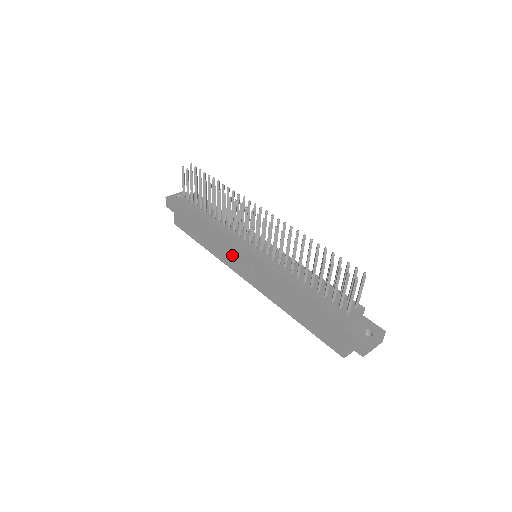
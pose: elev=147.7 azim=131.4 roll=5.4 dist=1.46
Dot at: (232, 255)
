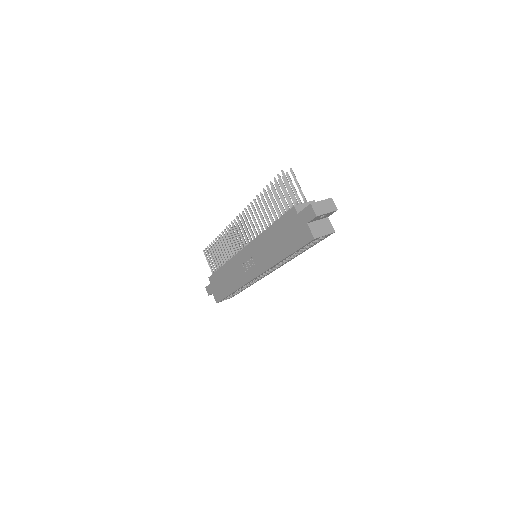
Dot at: (241, 269)
